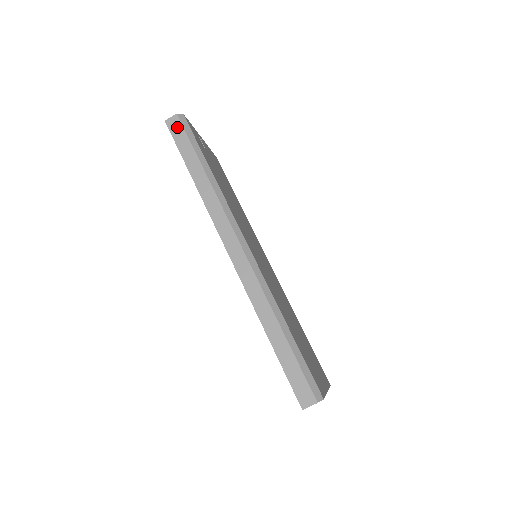
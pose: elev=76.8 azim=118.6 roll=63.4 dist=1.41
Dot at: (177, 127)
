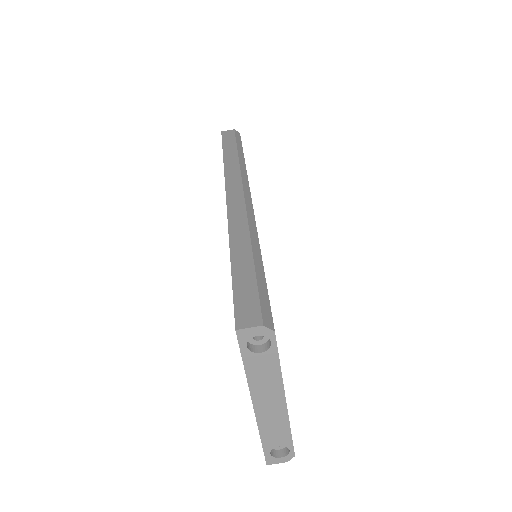
Dot at: (230, 134)
